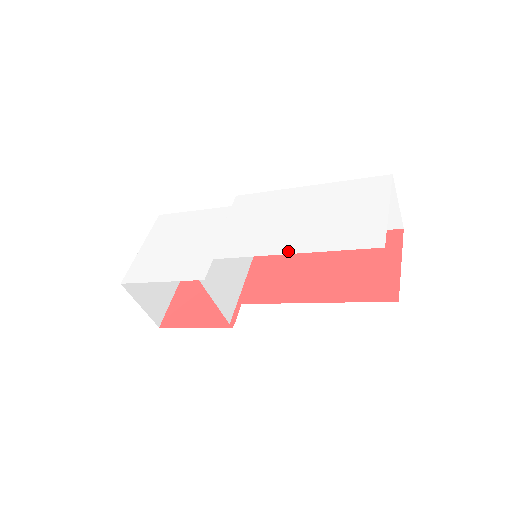
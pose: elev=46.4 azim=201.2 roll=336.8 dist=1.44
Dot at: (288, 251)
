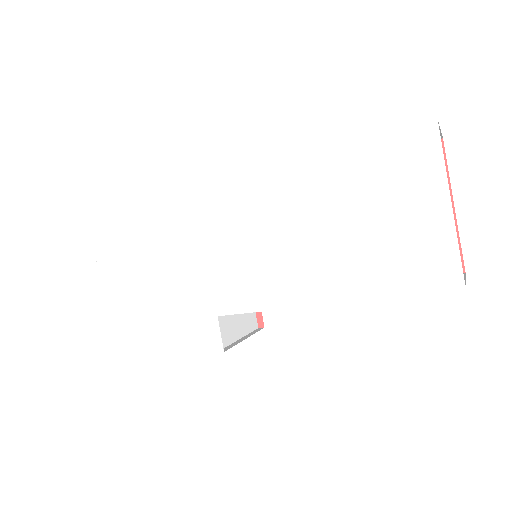
Dot at: (320, 300)
